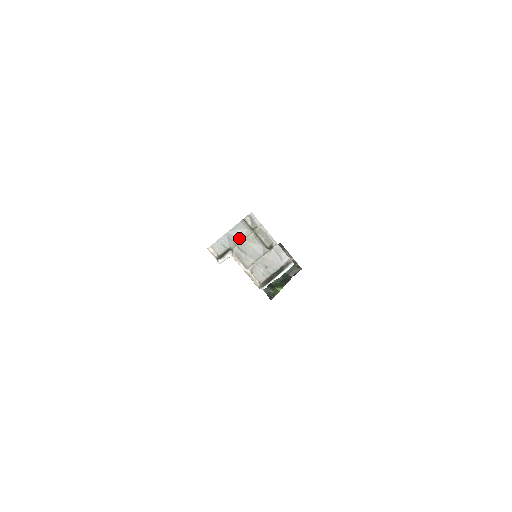
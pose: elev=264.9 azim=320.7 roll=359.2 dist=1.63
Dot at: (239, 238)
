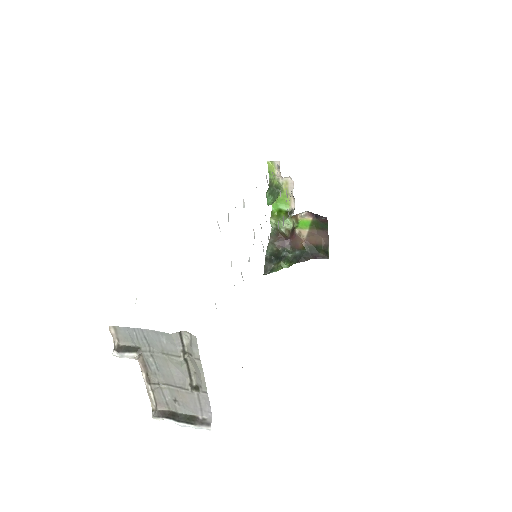
Dot at: (159, 347)
